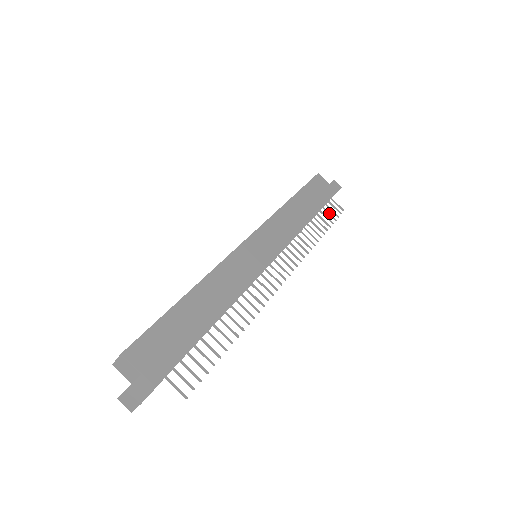
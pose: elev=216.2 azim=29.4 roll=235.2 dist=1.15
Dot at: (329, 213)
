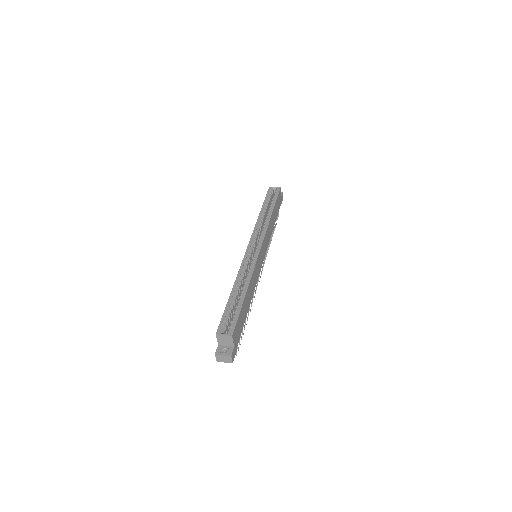
Dot at: occluded
